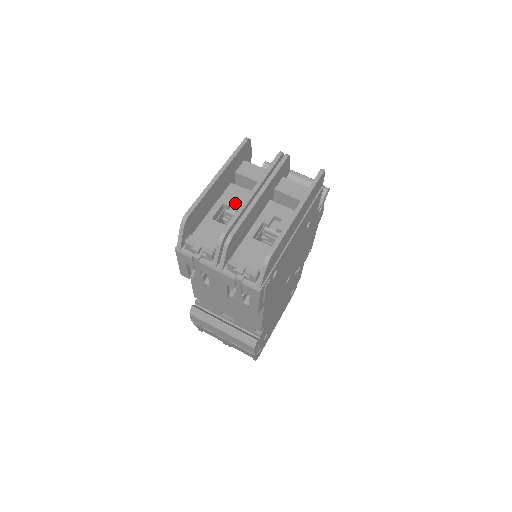
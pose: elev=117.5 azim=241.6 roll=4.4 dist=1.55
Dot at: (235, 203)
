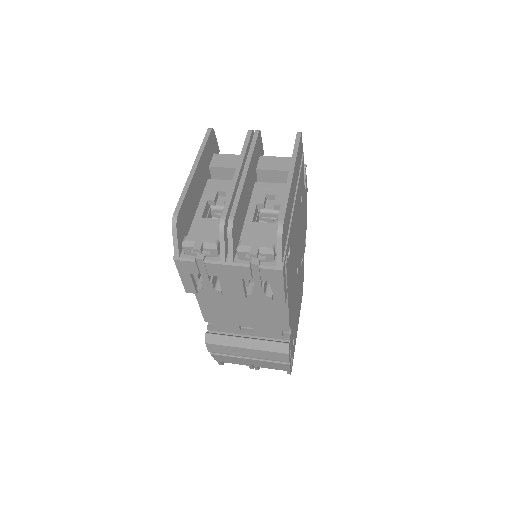
Dot at: (219, 198)
